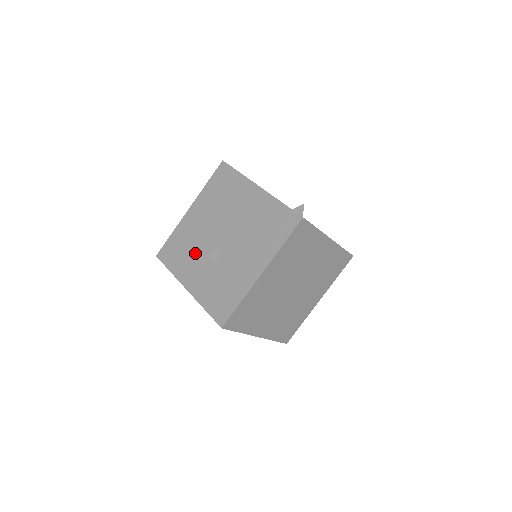
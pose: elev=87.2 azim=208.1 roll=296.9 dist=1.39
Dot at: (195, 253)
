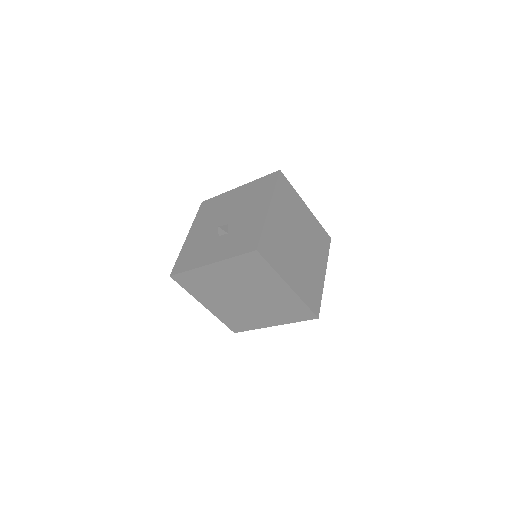
Dot at: (206, 245)
